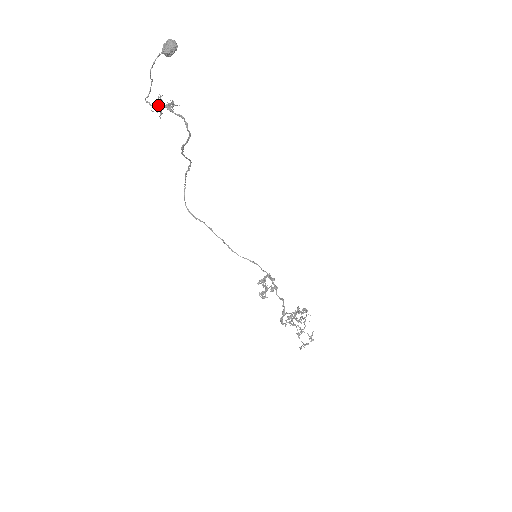
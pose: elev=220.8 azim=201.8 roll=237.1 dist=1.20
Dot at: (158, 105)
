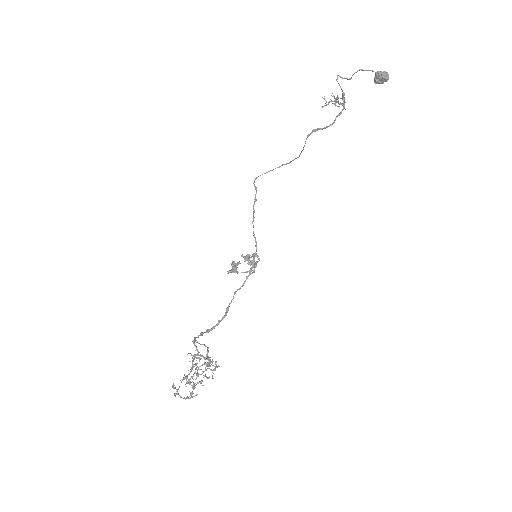
Dot at: (334, 96)
